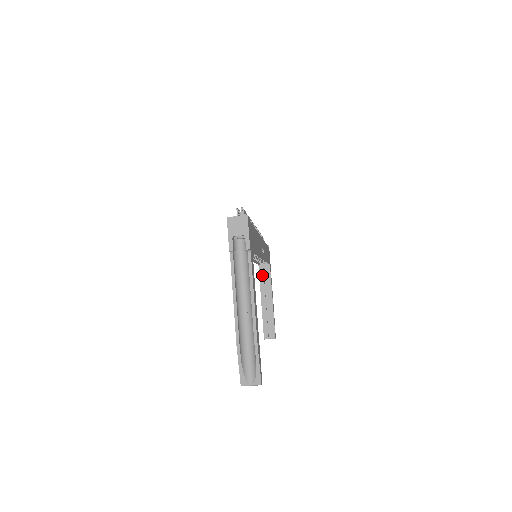
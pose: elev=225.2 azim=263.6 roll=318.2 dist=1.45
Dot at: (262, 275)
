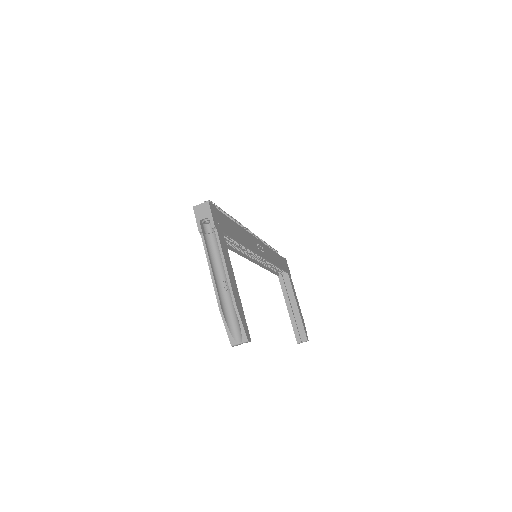
Dot at: (283, 284)
